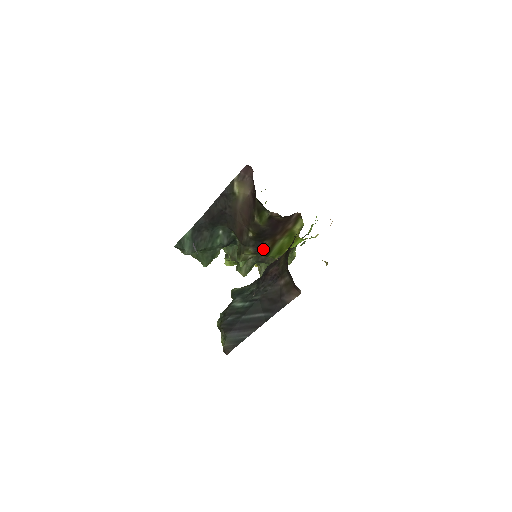
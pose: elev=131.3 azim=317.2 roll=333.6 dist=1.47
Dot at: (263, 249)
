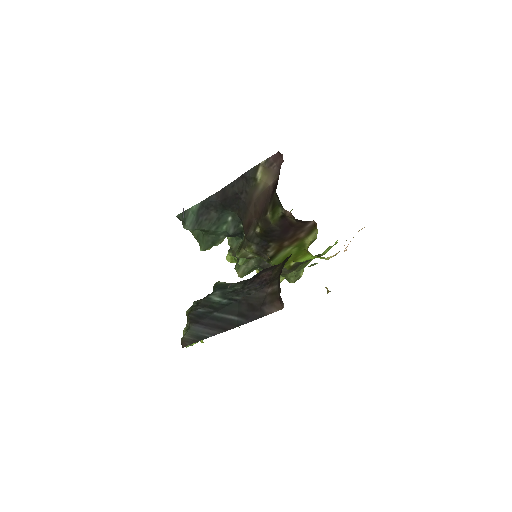
Dot at: (266, 252)
